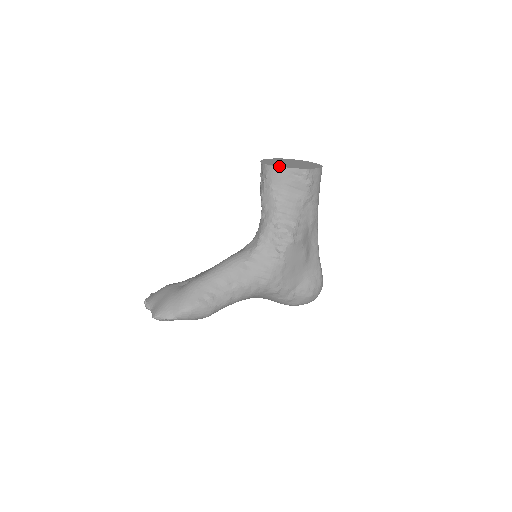
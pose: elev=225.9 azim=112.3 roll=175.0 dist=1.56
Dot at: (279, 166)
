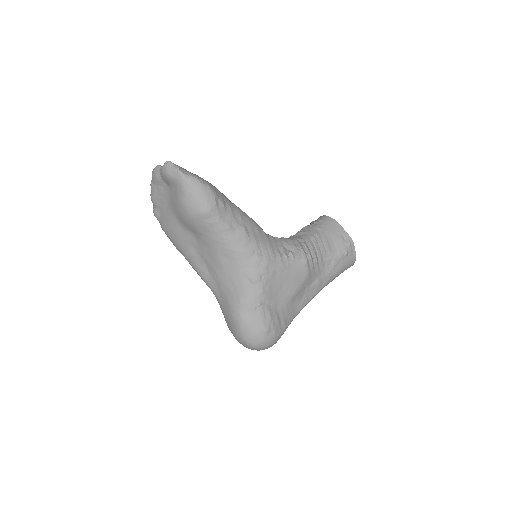
Dot at: (336, 222)
